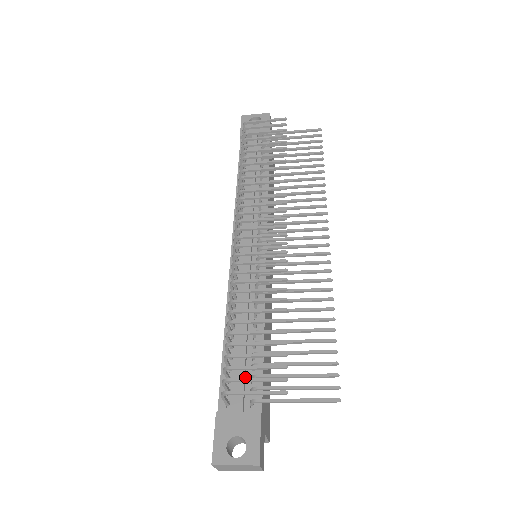
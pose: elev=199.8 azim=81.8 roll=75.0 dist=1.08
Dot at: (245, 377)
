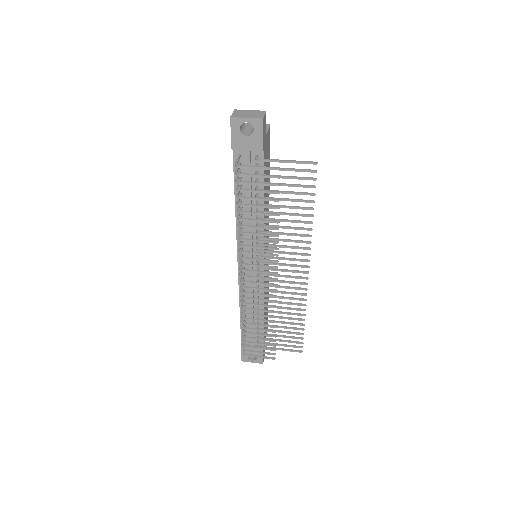
Dot at: (254, 332)
